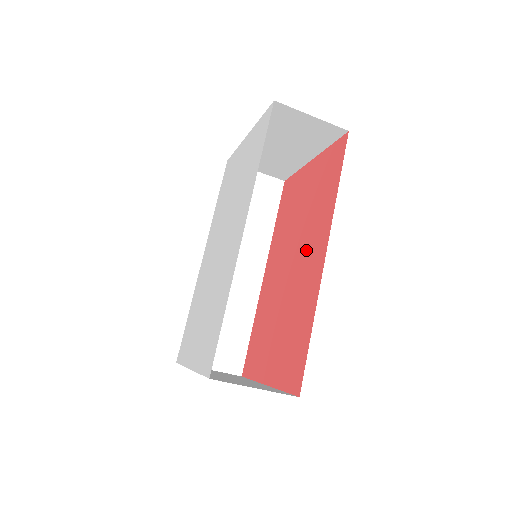
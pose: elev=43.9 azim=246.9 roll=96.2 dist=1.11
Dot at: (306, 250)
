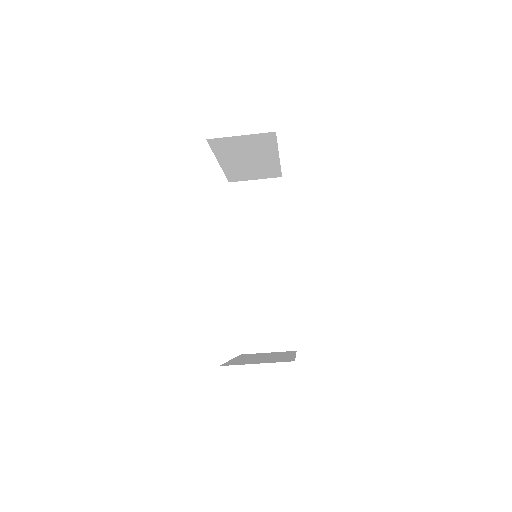
Dot at: occluded
